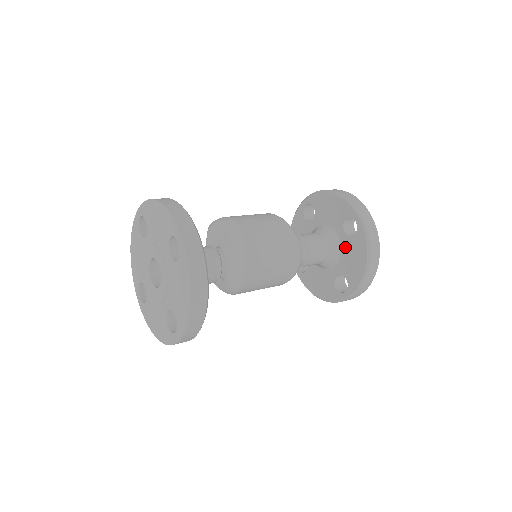
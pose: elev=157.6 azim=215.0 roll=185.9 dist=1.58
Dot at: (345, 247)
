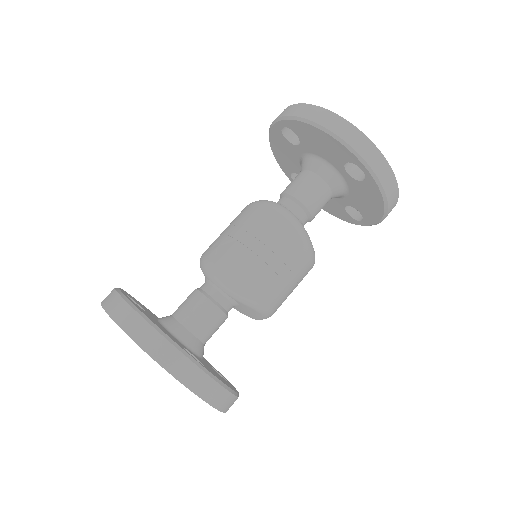
Dot at: (312, 150)
